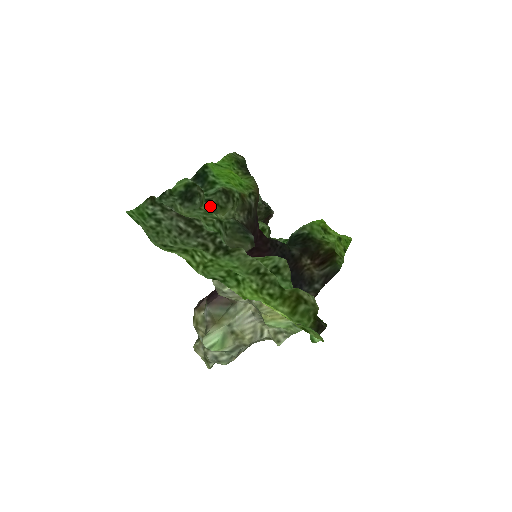
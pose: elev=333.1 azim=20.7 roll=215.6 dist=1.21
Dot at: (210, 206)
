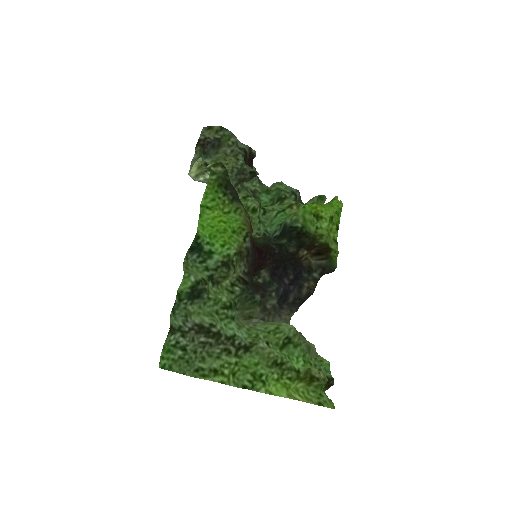
Dot at: (214, 282)
